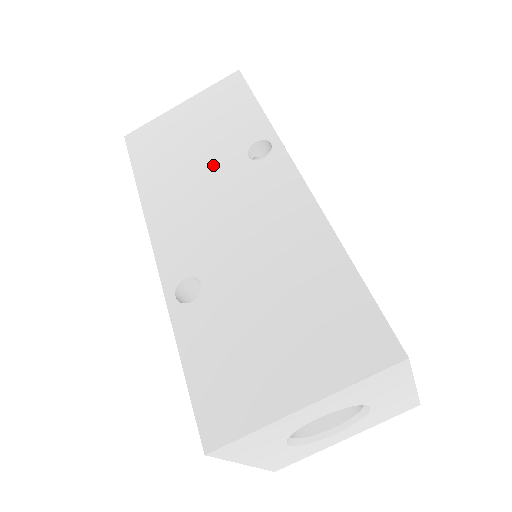
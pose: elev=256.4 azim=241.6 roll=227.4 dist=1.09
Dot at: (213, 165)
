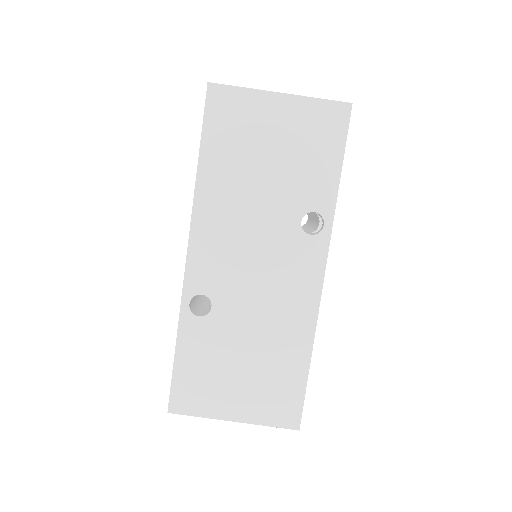
Dot at: (271, 205)
